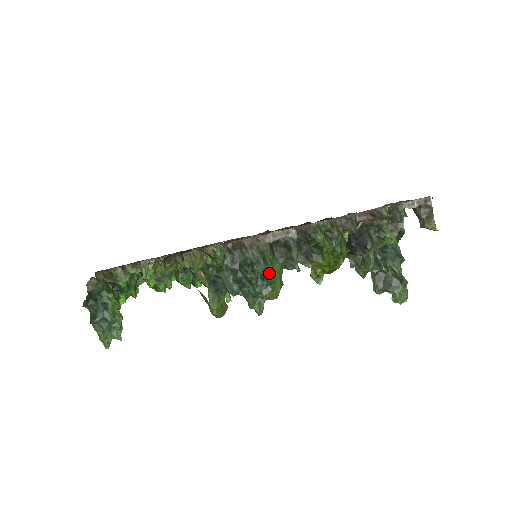
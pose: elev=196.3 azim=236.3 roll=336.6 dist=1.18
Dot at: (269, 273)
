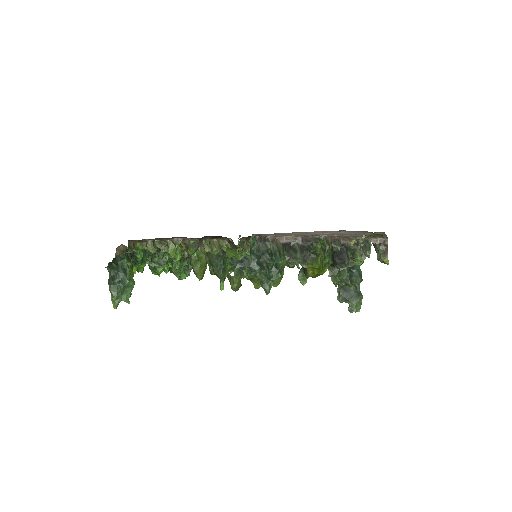
Dot at: (281, 264)
